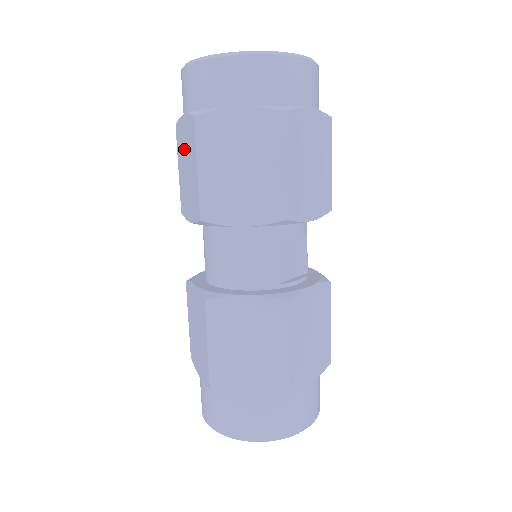
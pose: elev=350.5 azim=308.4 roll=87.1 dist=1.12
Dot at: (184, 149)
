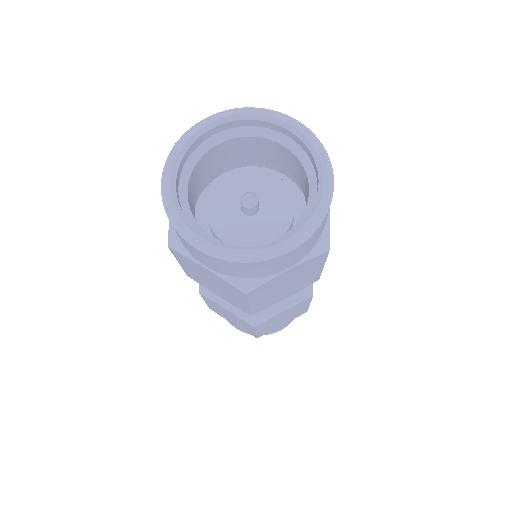
Dot at: (205, 276)
